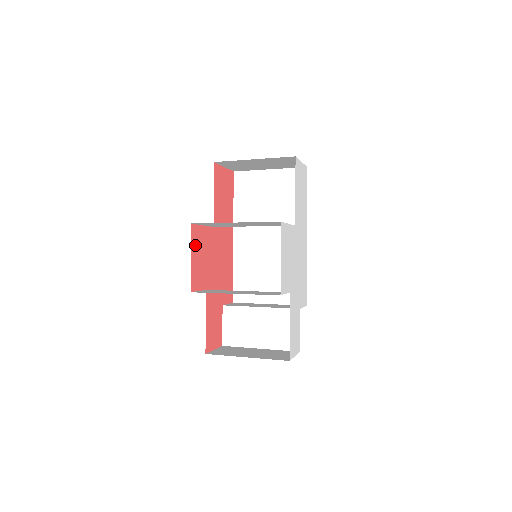
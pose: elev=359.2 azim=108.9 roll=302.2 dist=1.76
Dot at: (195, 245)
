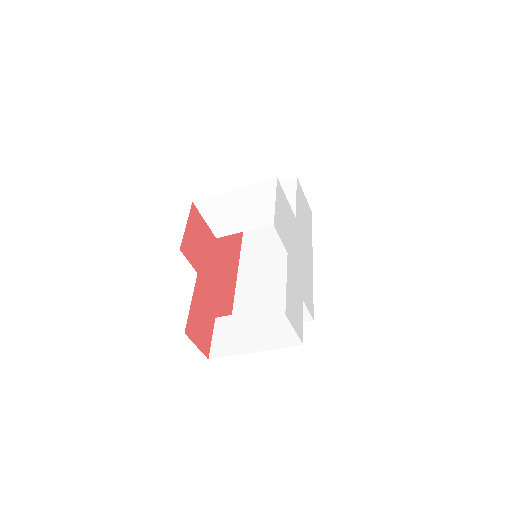
Dot at: (193, 223)
